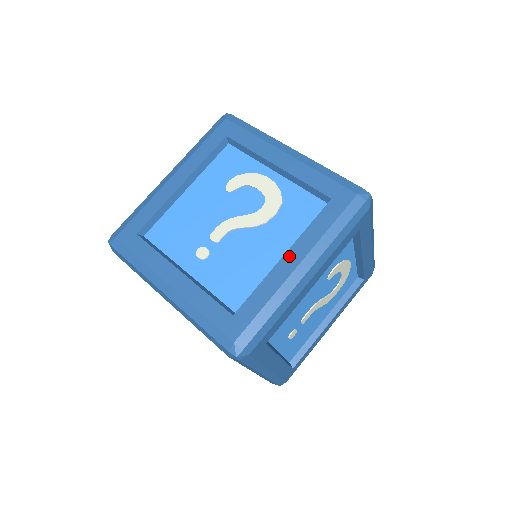
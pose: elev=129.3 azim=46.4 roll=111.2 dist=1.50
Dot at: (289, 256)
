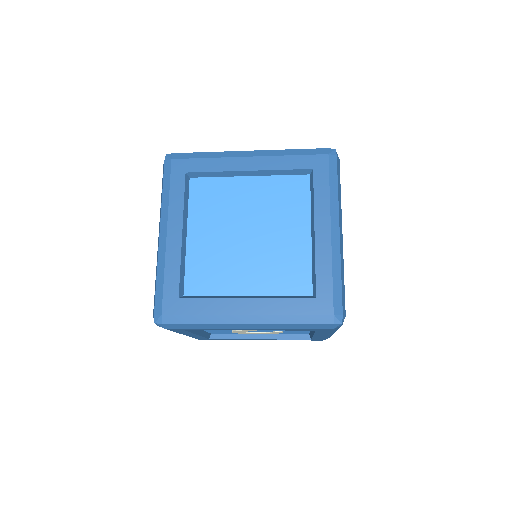
Dot at: occluded
